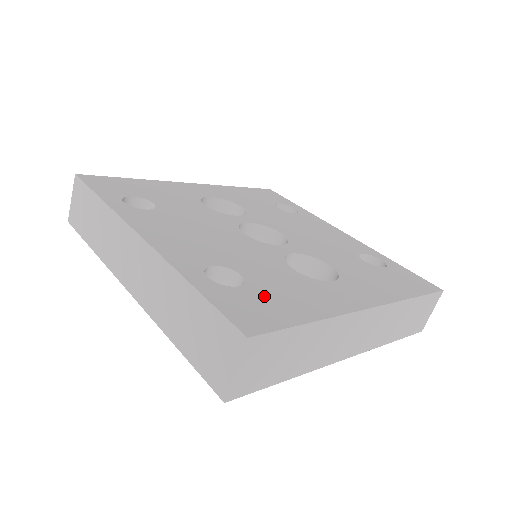
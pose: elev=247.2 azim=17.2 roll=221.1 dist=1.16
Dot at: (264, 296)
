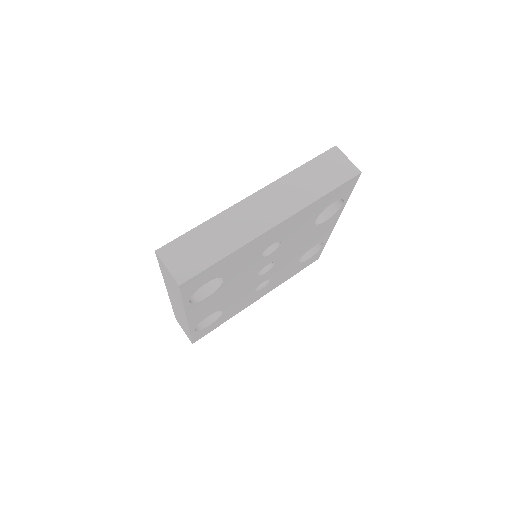
Dot at: occluded
